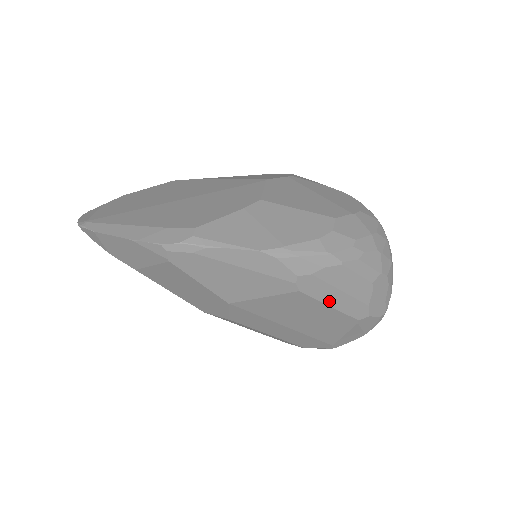
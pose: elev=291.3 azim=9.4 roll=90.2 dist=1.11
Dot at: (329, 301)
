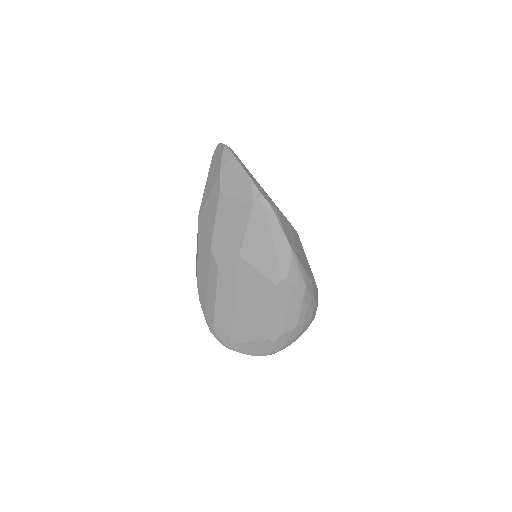
Dot at: (276, 309)
